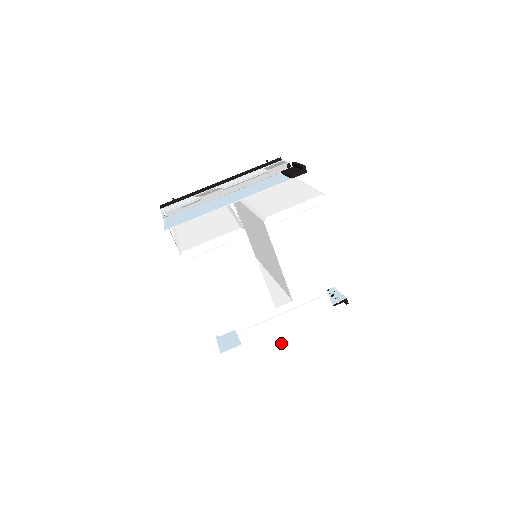
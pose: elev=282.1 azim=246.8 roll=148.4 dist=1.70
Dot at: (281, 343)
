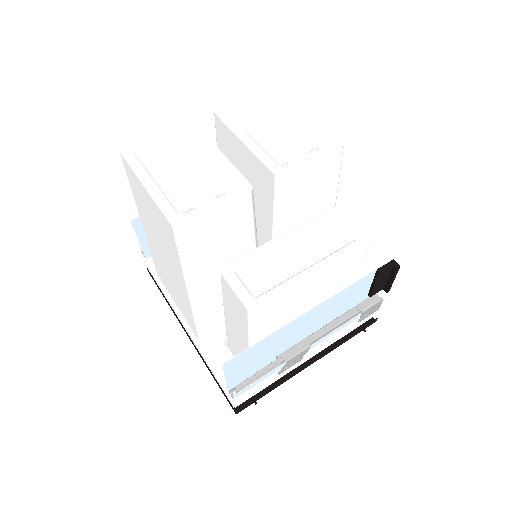
Dot at: (298, 283)
